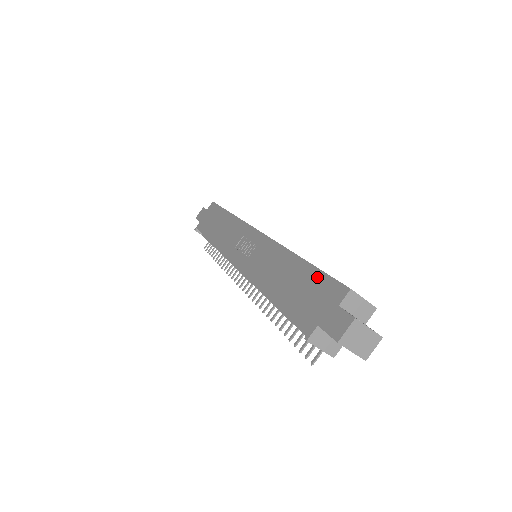
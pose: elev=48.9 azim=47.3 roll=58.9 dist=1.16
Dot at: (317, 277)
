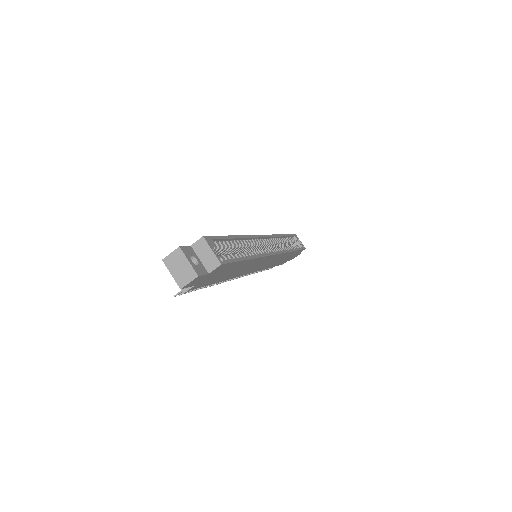
Dot at: occluded
